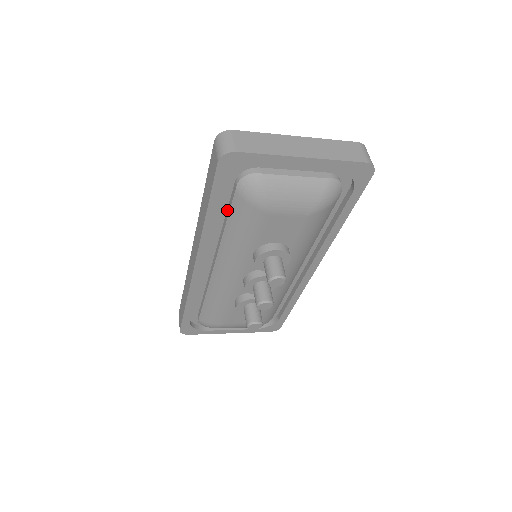
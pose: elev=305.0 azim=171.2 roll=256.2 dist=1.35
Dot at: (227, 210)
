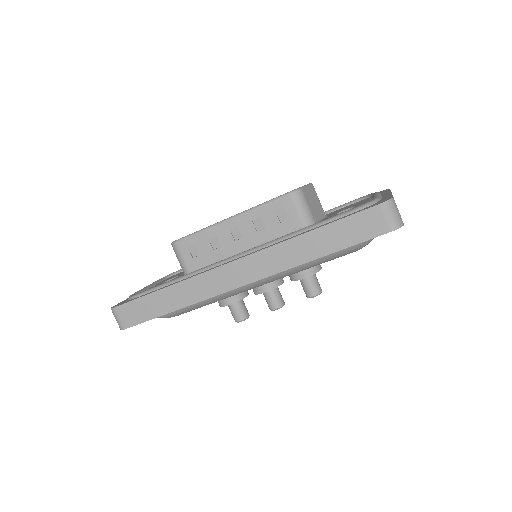
Dot at: occluded
